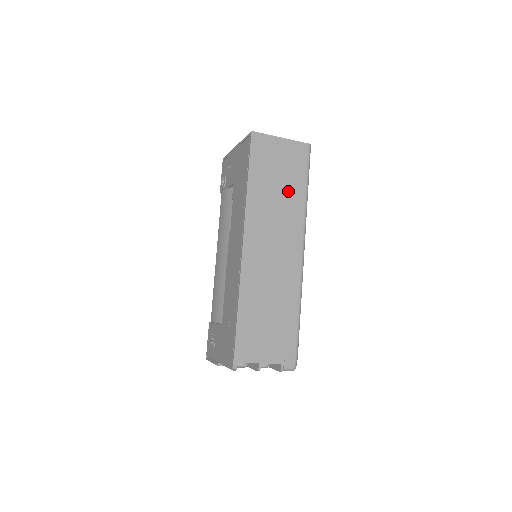
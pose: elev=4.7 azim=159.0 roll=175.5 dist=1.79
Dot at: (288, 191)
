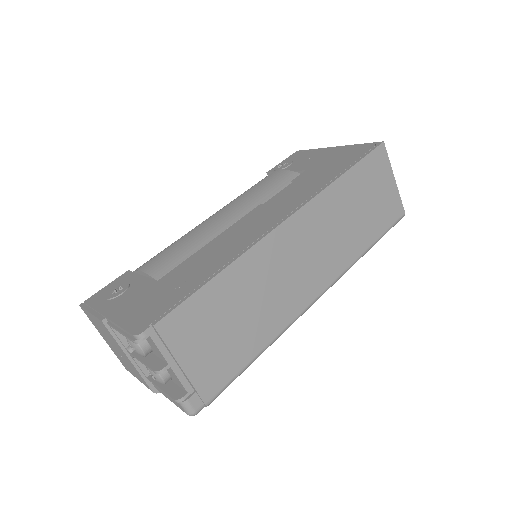
Dot at: (359, 227)
